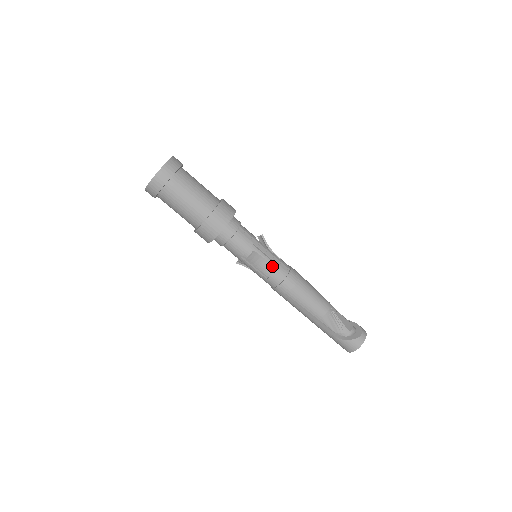
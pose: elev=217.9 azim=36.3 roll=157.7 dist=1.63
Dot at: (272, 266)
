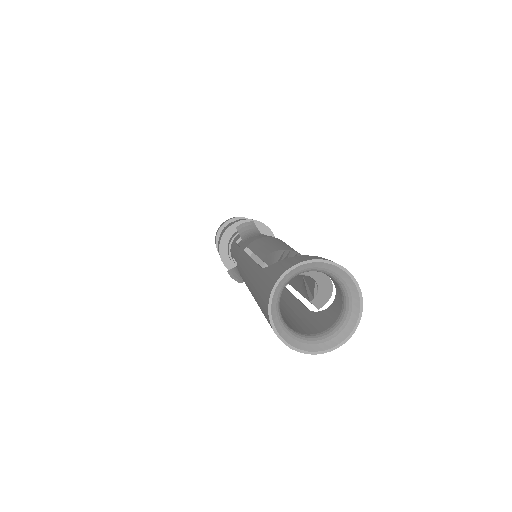
Dot at: (261, 235)
